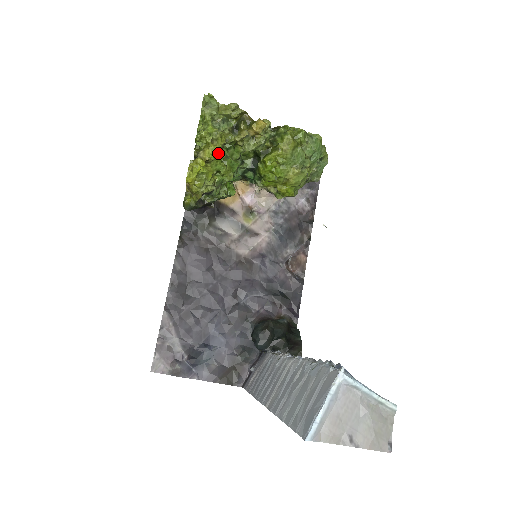
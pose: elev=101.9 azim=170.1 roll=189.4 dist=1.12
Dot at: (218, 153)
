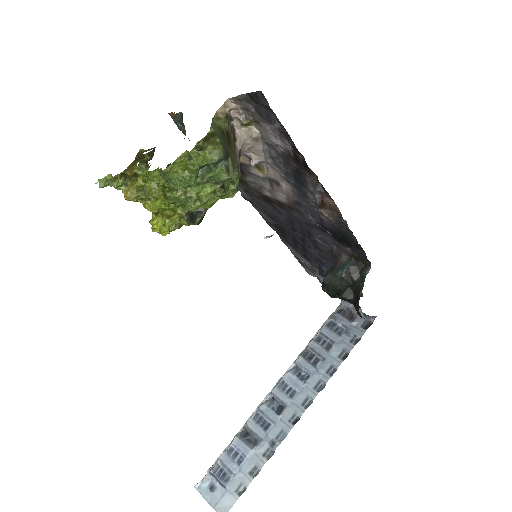
Dot at: (155, 201)
